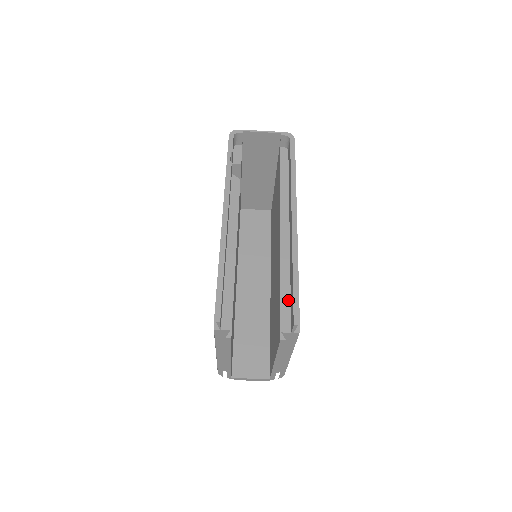
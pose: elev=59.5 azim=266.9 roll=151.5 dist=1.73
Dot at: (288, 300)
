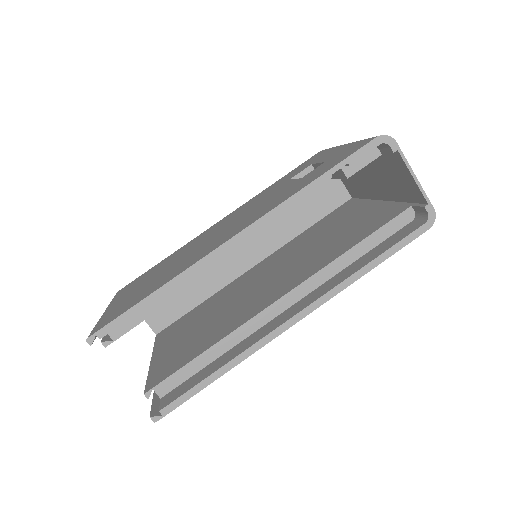
Dot at: (195, 370)
